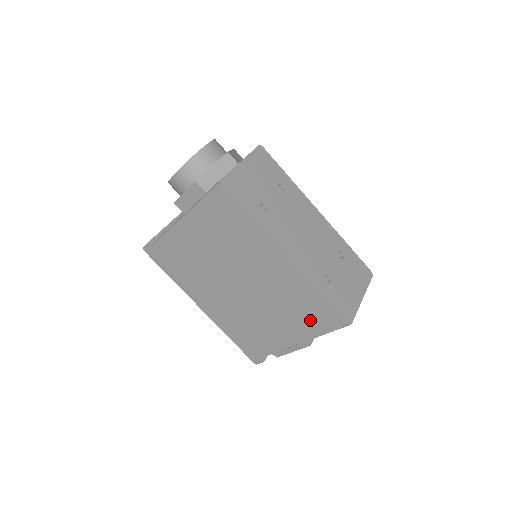
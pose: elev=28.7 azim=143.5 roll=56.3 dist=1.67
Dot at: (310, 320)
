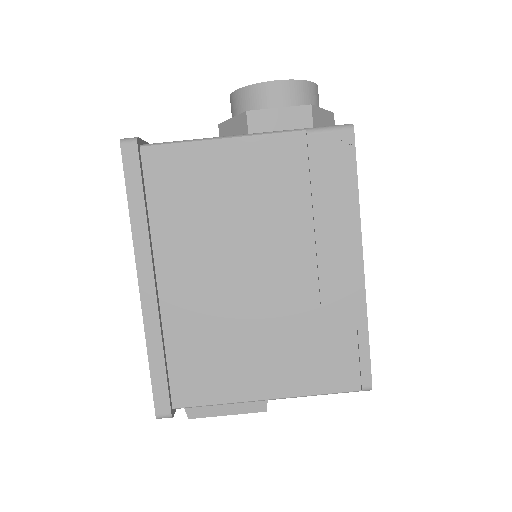
Dot at: (319, 365)
